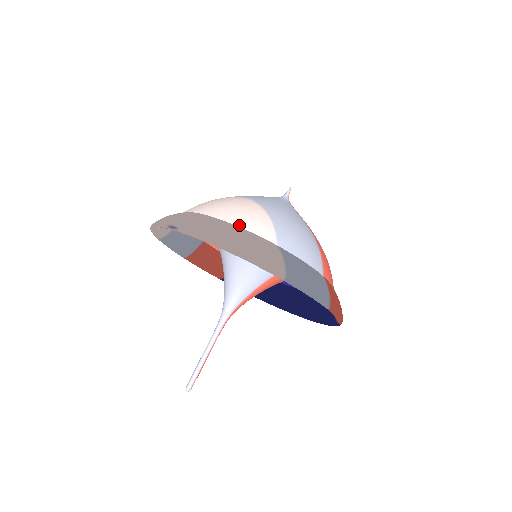
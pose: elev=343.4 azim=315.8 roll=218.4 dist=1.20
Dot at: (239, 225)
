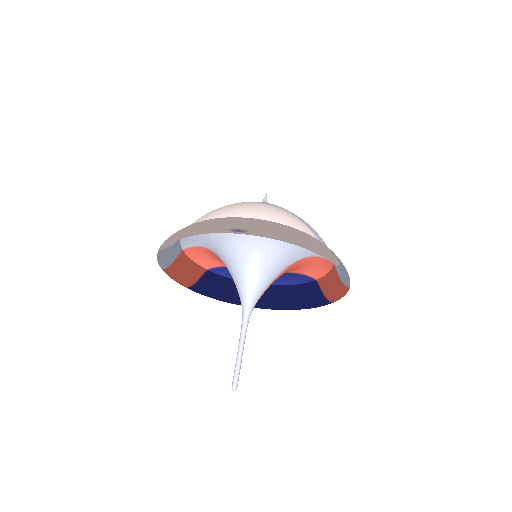
Dot at: (288, 225)
